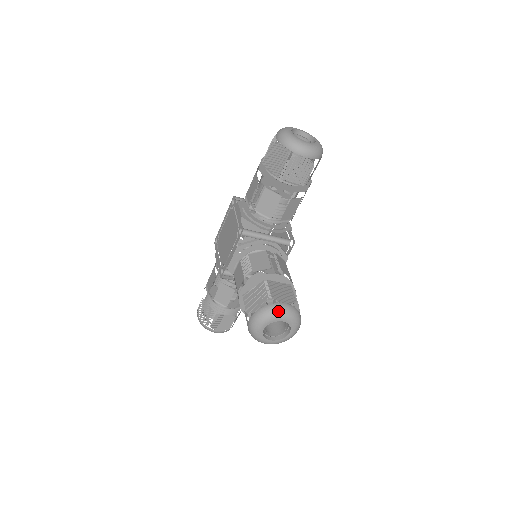
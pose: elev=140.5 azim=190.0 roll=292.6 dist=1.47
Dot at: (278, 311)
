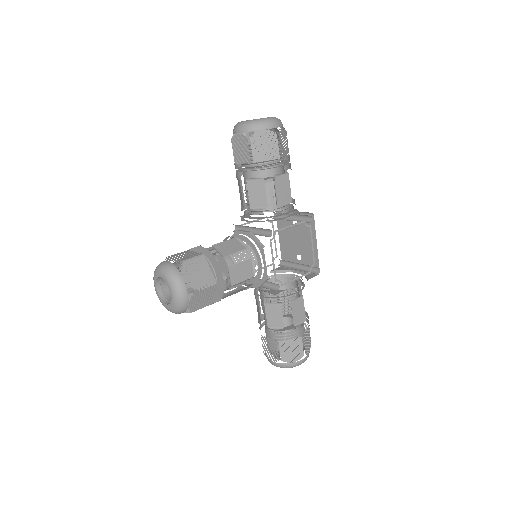
Dot at: (158, 266)
